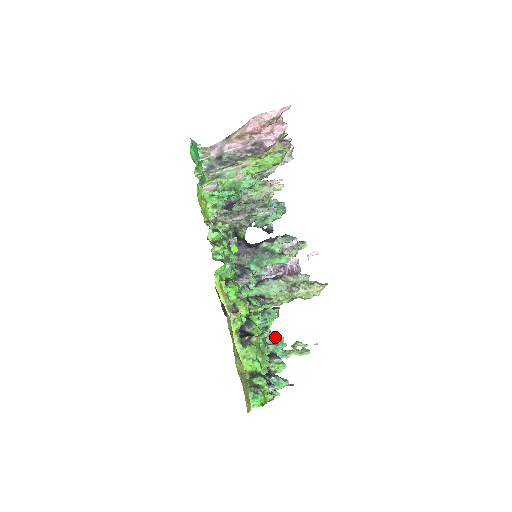
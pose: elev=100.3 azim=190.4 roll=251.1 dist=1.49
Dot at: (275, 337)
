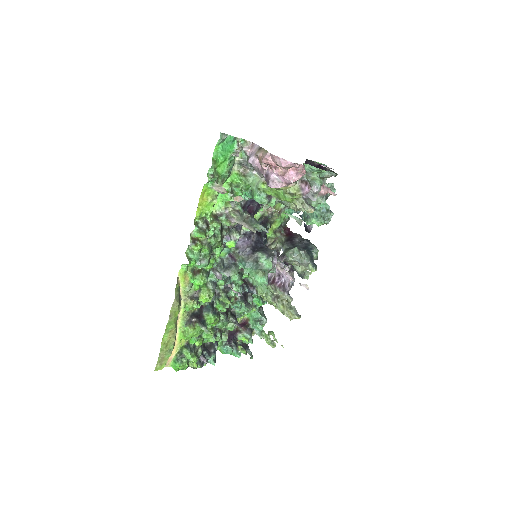
Dot at: (259, 316)
